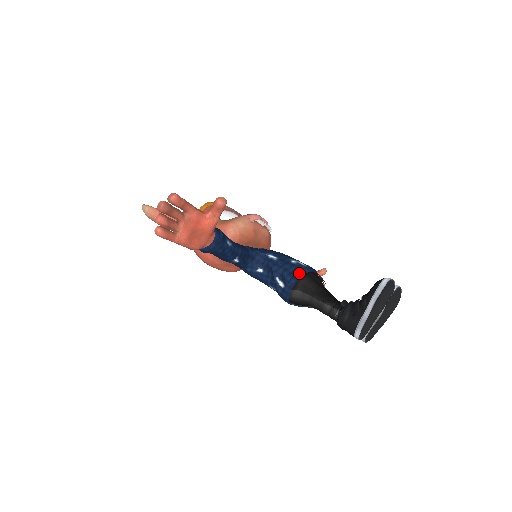
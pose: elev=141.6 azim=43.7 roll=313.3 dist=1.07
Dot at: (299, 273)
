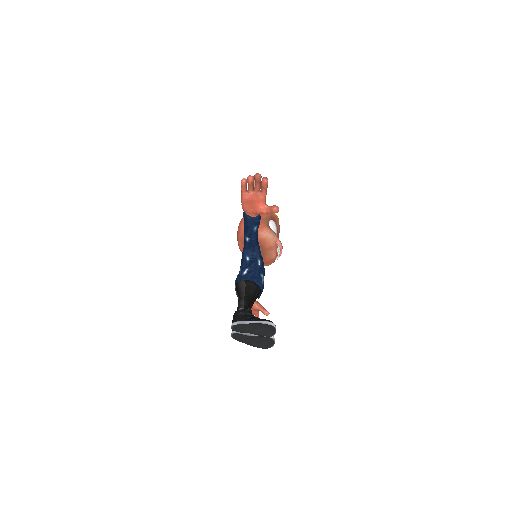
Dot at: (256, 280)
